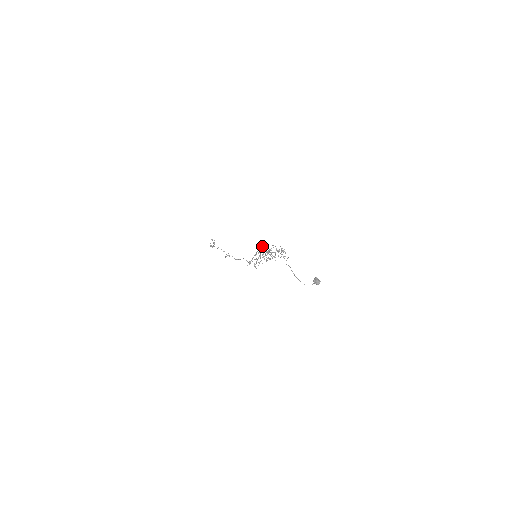
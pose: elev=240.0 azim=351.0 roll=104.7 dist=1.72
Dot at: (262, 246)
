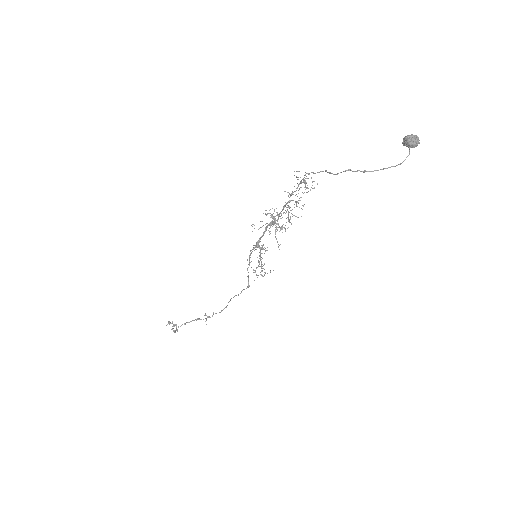
Dot at: occluded
